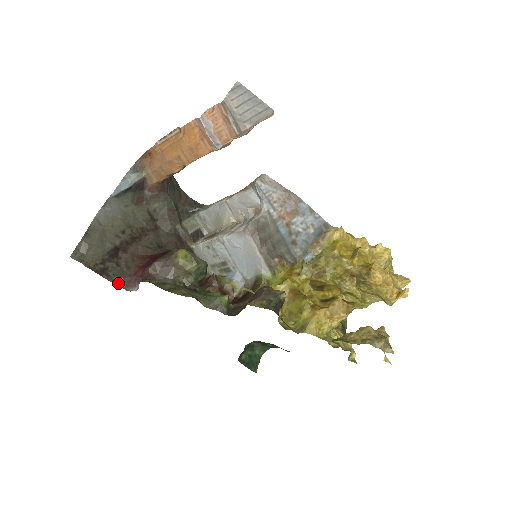
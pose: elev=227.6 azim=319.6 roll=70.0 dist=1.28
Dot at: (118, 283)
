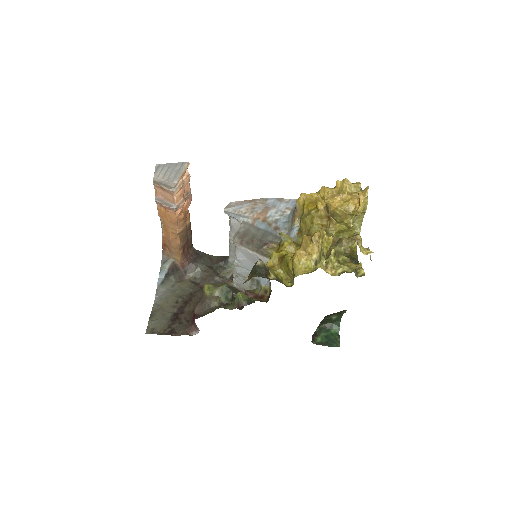
Dot at: (184, 334)
